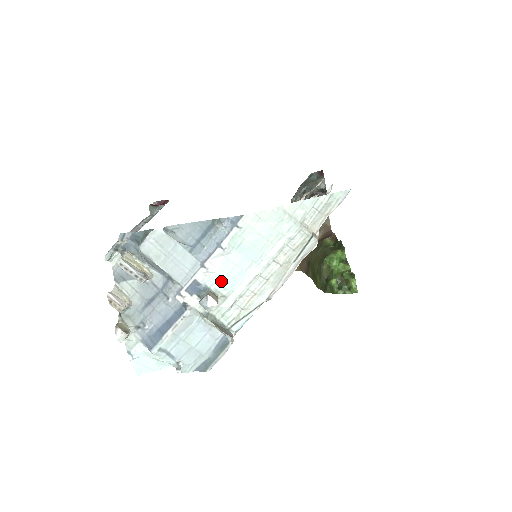
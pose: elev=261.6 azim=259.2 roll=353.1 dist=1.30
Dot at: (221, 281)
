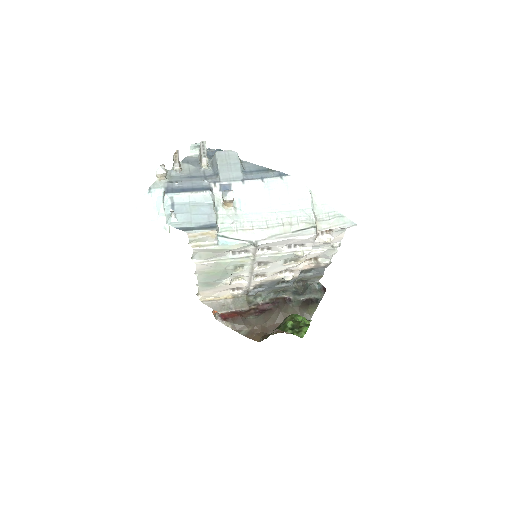
Dot at: (243, 200)
